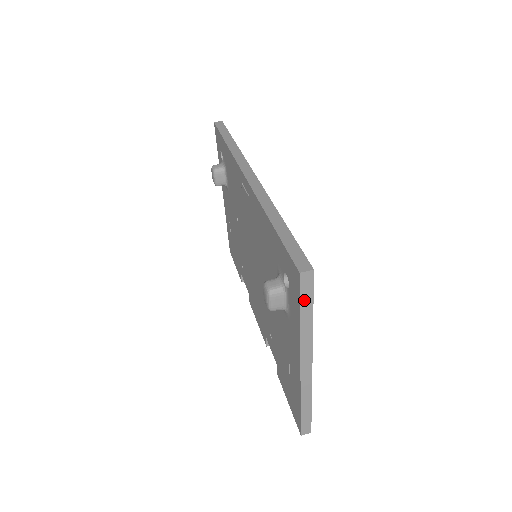
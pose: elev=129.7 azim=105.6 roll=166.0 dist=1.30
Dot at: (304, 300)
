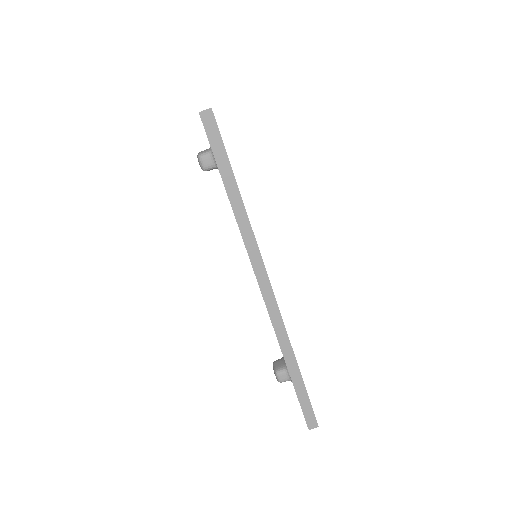
Dot at: occluded
